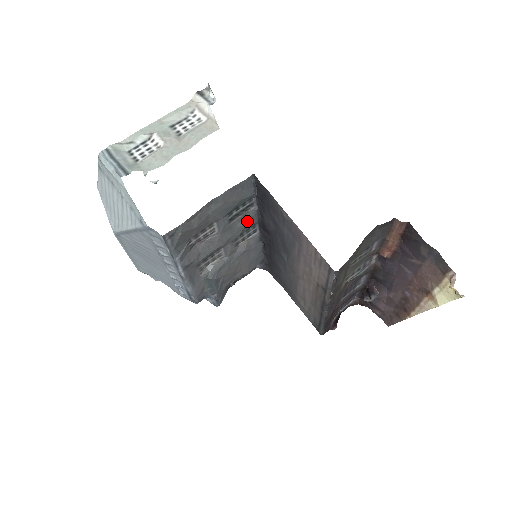
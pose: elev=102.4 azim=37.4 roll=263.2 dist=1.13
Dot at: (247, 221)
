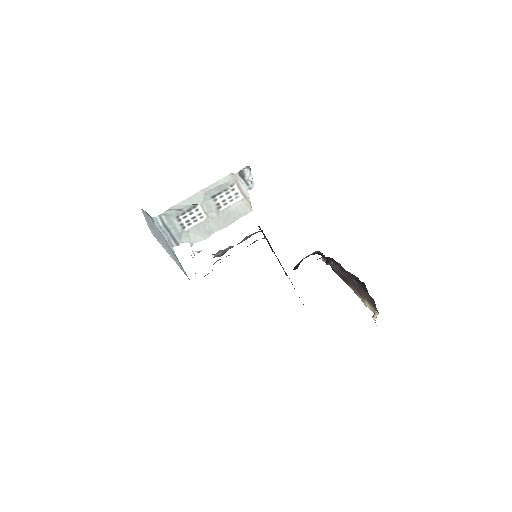
Dot at: occluded
